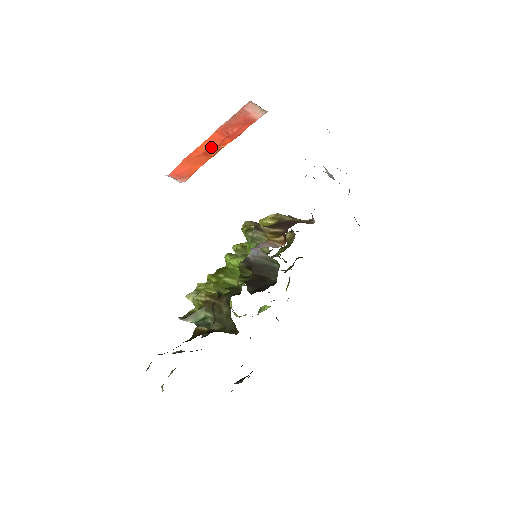
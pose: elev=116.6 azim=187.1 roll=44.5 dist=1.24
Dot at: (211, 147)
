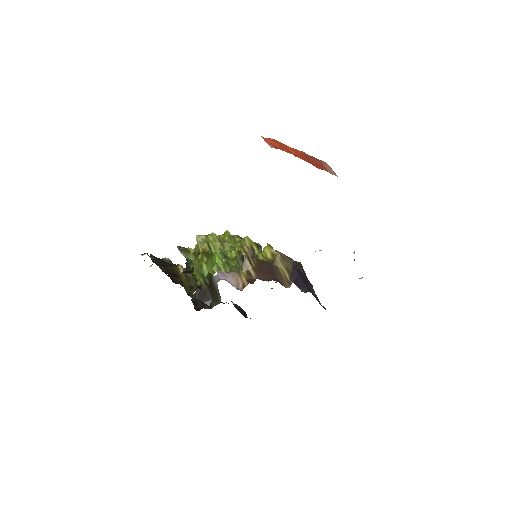
Dot at: (294, 153)
